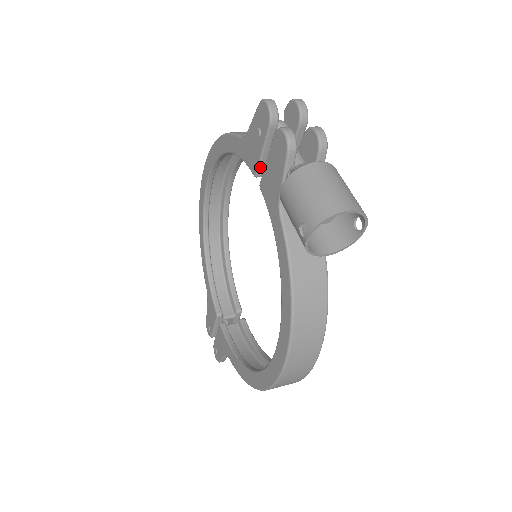
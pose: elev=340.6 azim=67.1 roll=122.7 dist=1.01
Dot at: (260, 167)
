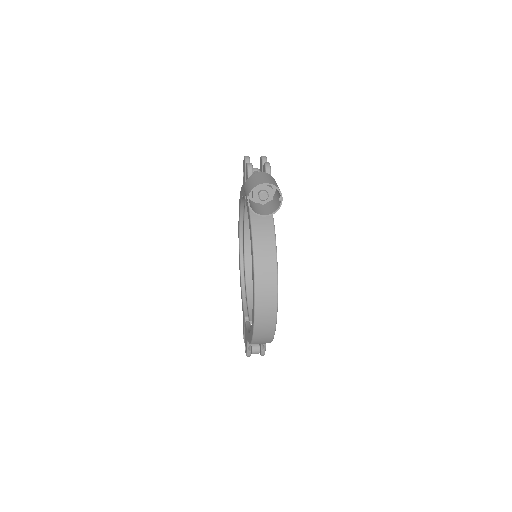
Dot at: occluded
